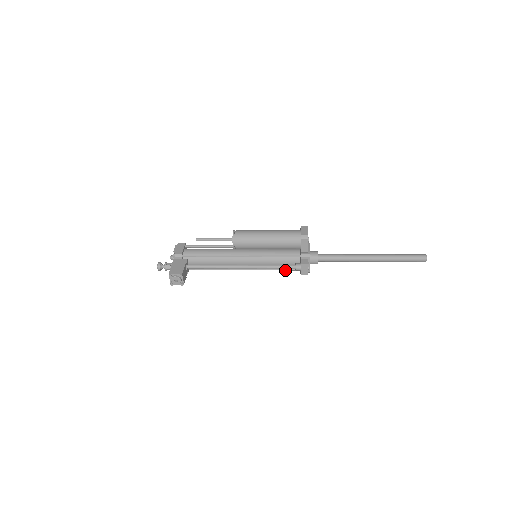
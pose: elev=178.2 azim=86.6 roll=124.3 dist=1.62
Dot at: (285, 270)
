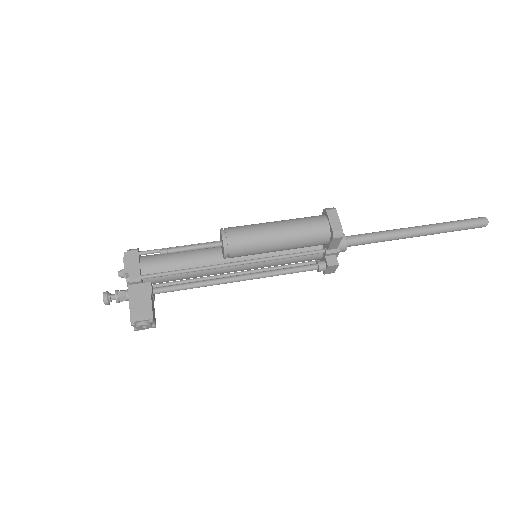
Dot at: occluded
